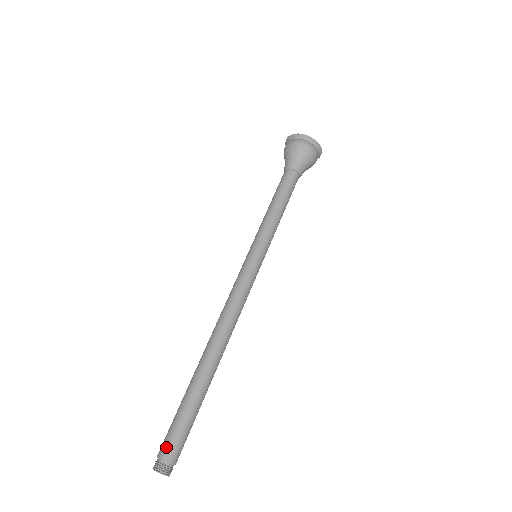
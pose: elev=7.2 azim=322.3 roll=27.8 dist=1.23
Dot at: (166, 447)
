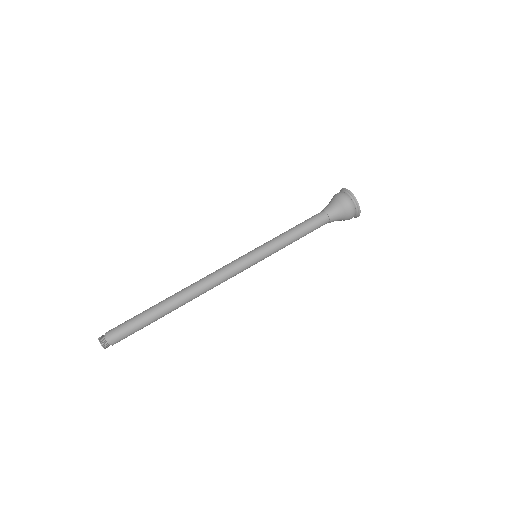
Dot at: (113, 329)
